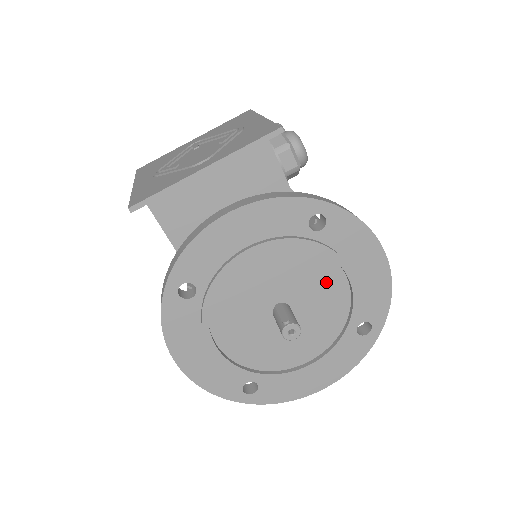
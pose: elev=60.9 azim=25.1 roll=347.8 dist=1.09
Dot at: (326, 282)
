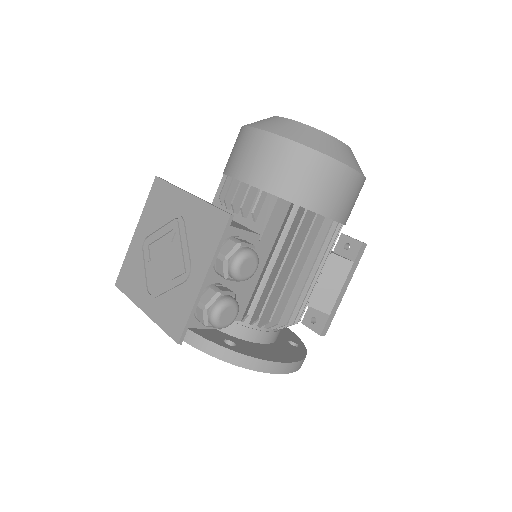
Dot at: occluded
